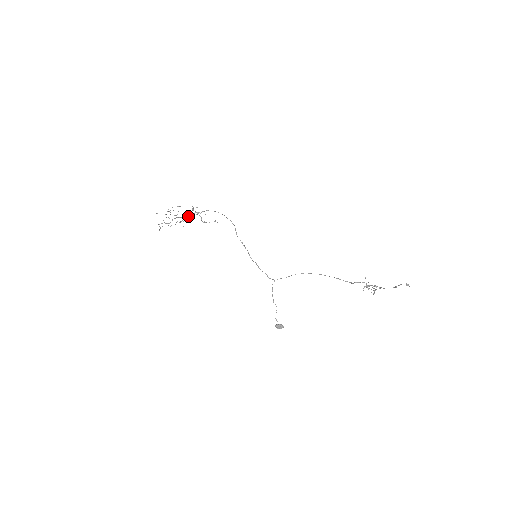
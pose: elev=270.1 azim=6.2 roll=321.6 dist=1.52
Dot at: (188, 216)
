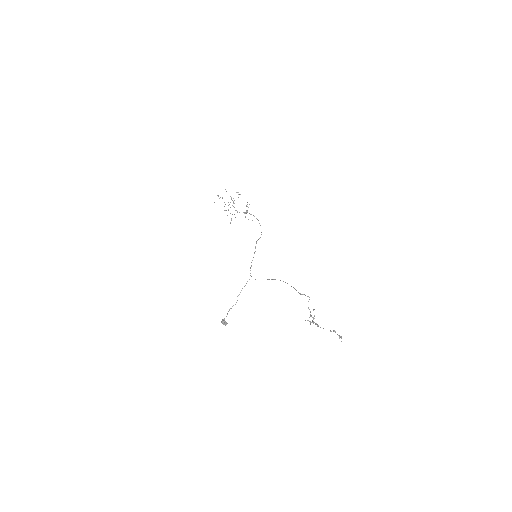
Dot at: occluded
